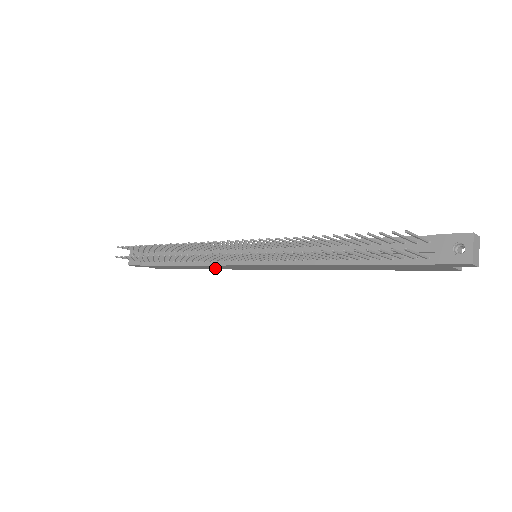
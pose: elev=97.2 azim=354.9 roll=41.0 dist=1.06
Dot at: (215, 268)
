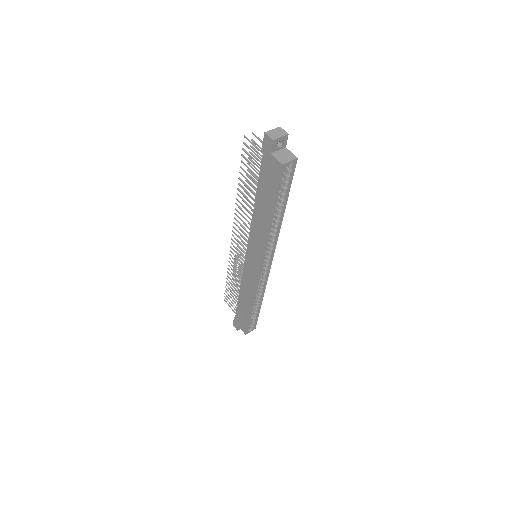
Dot at: (250, 294)
